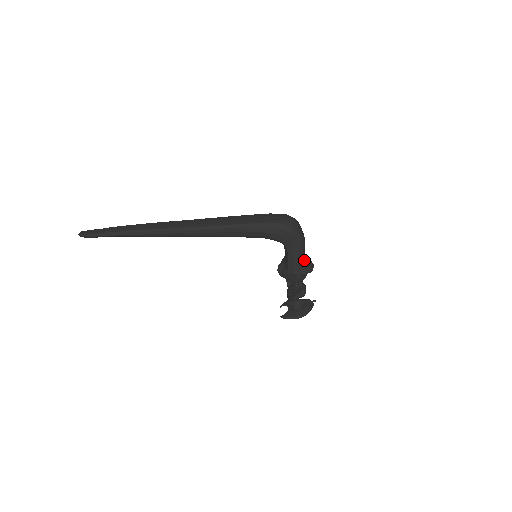
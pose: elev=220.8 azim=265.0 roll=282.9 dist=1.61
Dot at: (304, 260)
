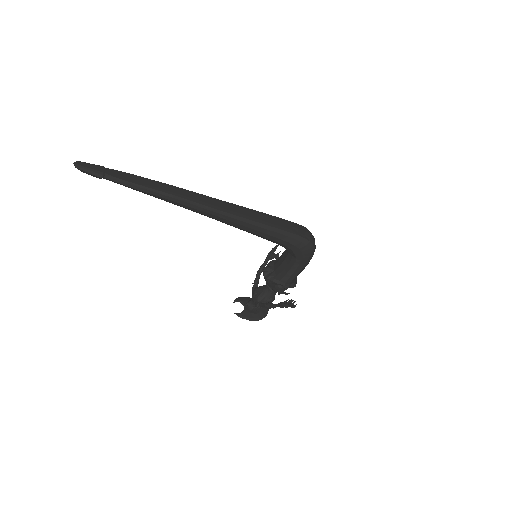
Dot at: occluded
